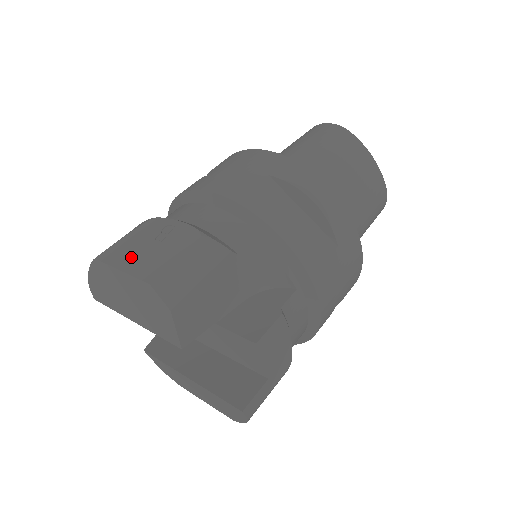
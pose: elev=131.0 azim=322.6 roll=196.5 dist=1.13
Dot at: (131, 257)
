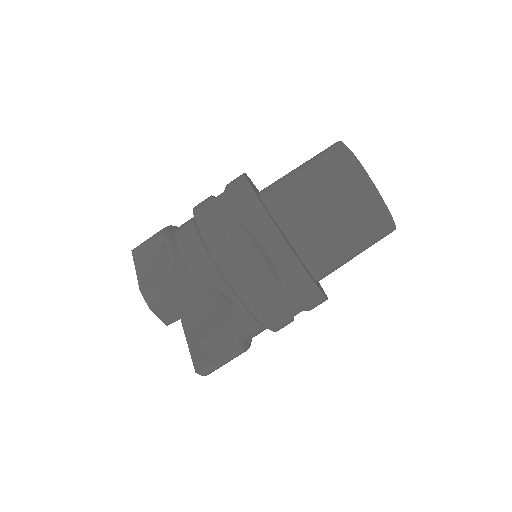
Dot at: (143, 262)
